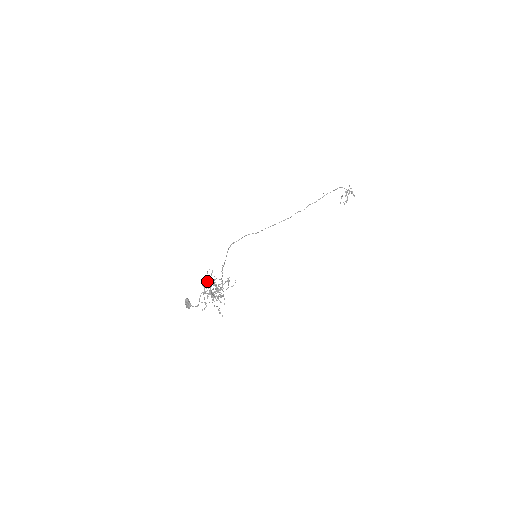
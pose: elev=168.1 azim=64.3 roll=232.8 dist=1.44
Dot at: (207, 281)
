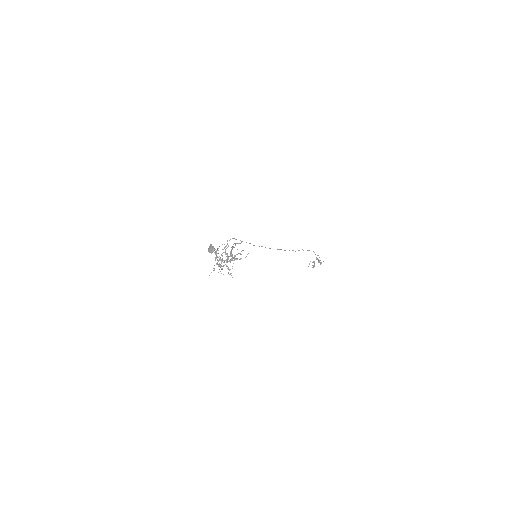
Dot at: occluded
